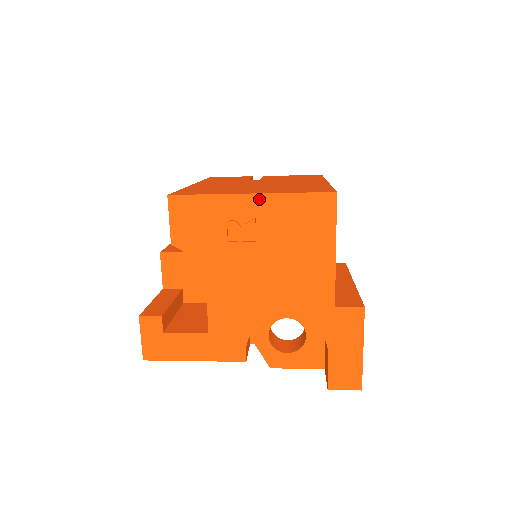
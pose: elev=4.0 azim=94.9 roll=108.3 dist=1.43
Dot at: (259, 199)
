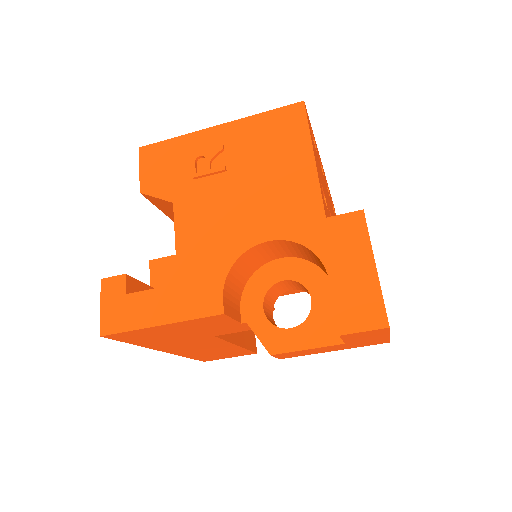
Dot at: (226, 128)
